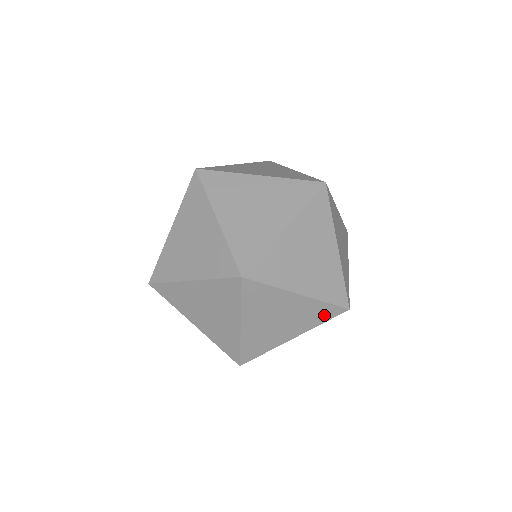
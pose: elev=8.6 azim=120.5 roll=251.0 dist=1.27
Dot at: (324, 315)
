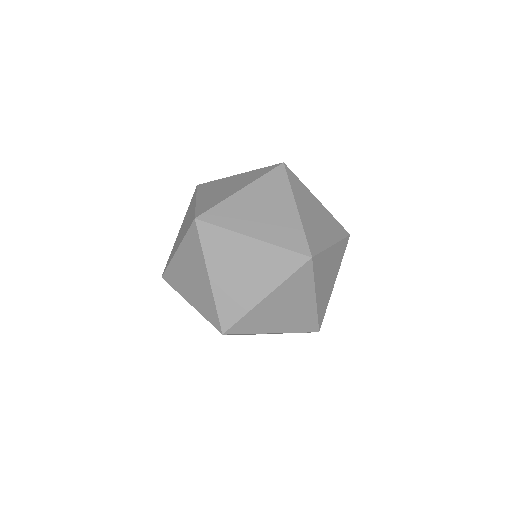
Dot at: (304, 277)
